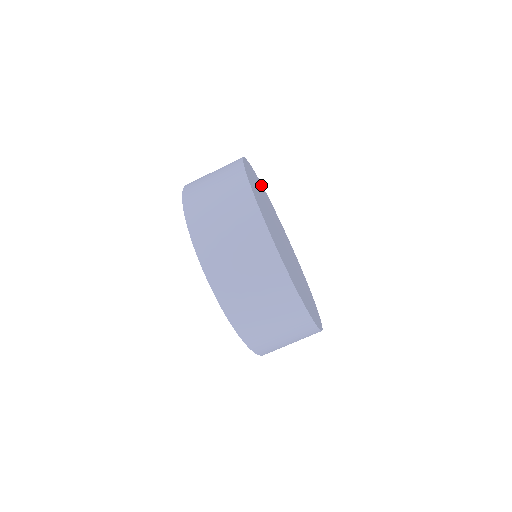
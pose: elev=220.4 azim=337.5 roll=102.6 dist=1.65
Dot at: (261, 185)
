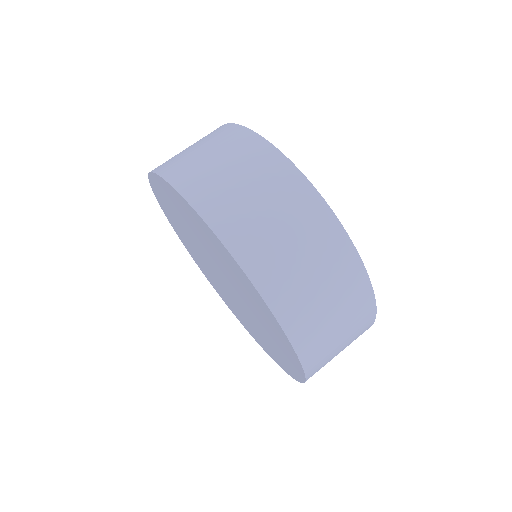
Dot at: occluded
